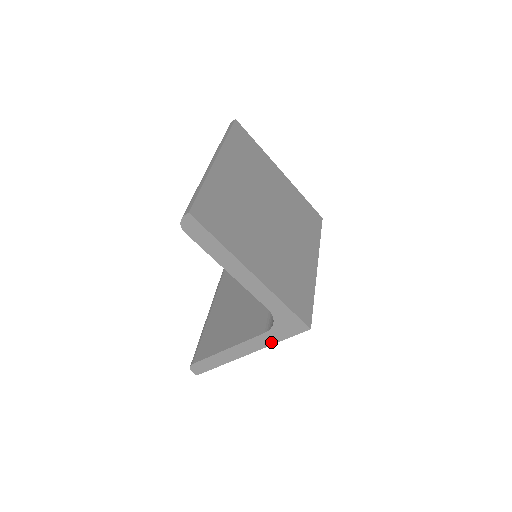
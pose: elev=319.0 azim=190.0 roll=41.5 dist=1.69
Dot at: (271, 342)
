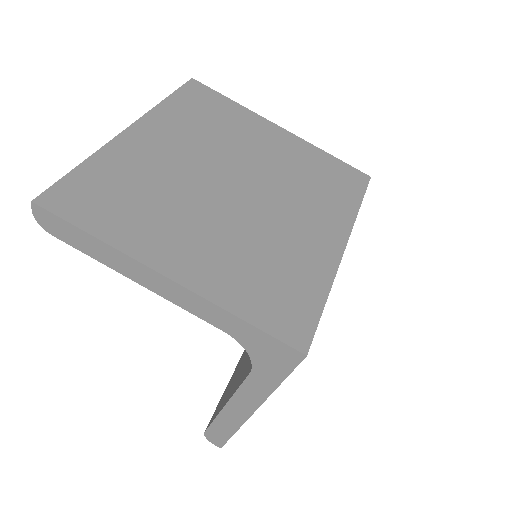
Dot at: (269, 388)
